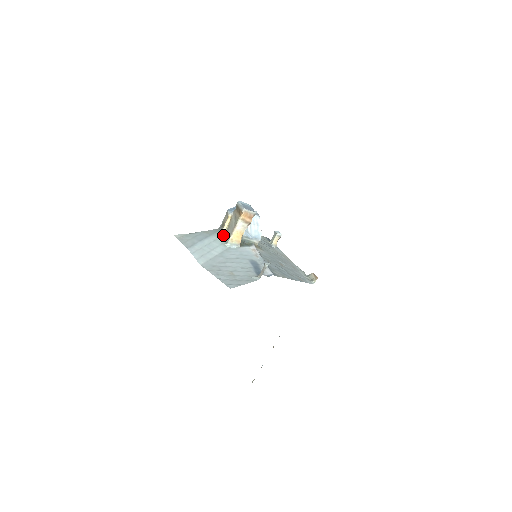
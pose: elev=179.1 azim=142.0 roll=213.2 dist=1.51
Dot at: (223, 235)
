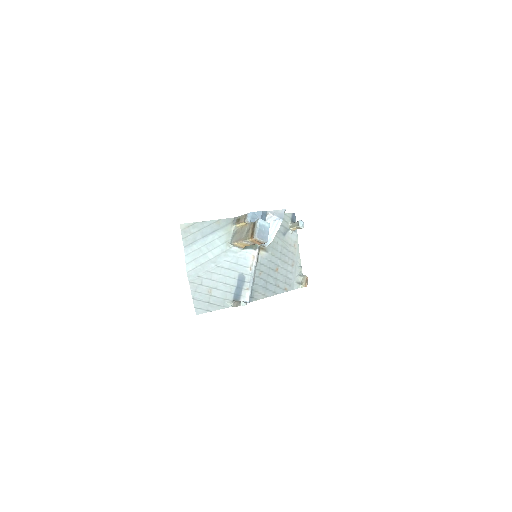
Dot at: (233, 230)
